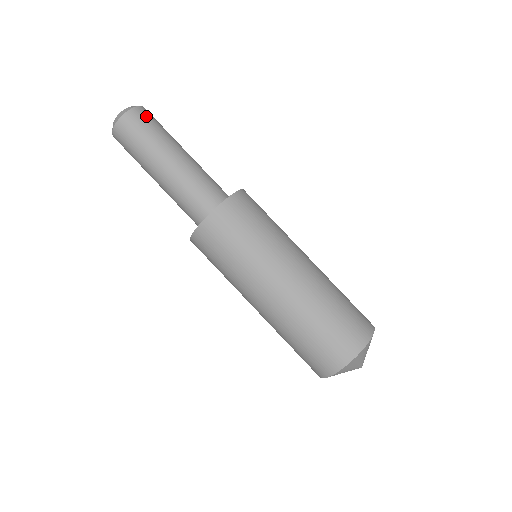
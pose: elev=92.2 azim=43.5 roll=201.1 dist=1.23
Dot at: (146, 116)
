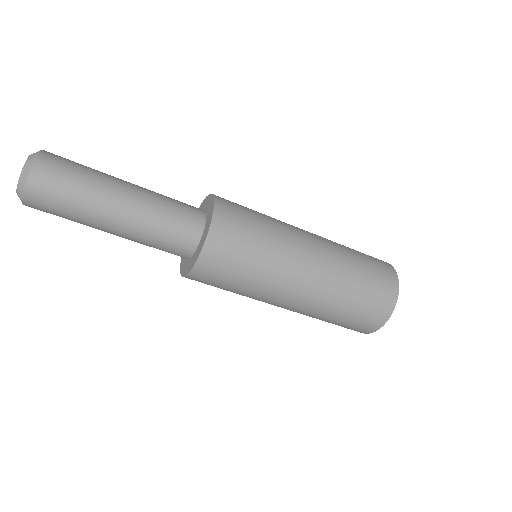
Dot at: (53, 171)
